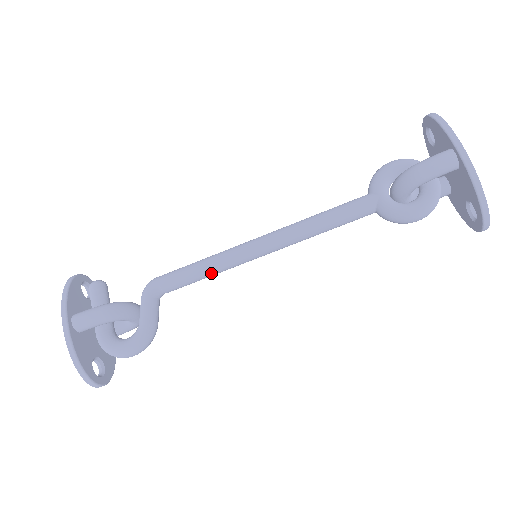
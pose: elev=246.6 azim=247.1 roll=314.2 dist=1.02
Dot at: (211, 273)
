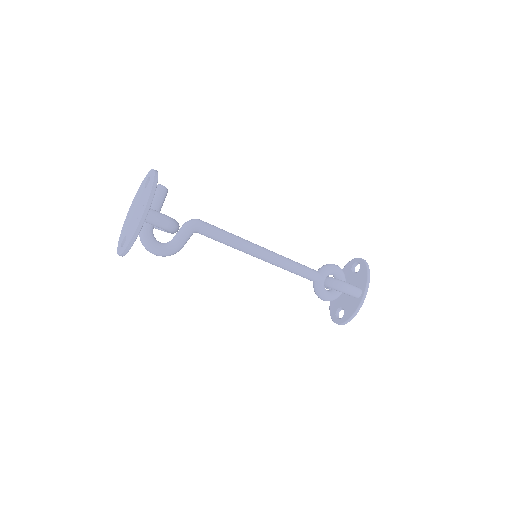
Dot at: (231, 246)
